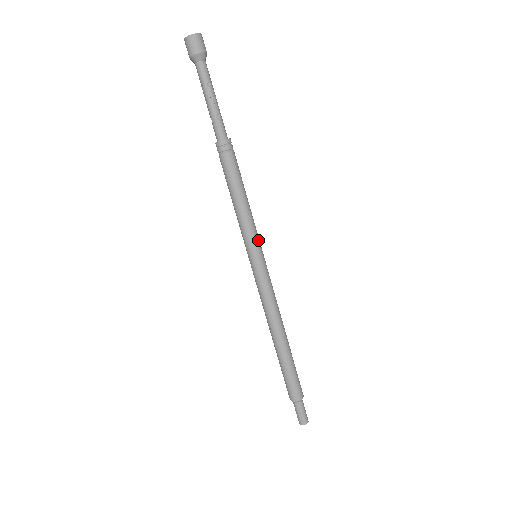
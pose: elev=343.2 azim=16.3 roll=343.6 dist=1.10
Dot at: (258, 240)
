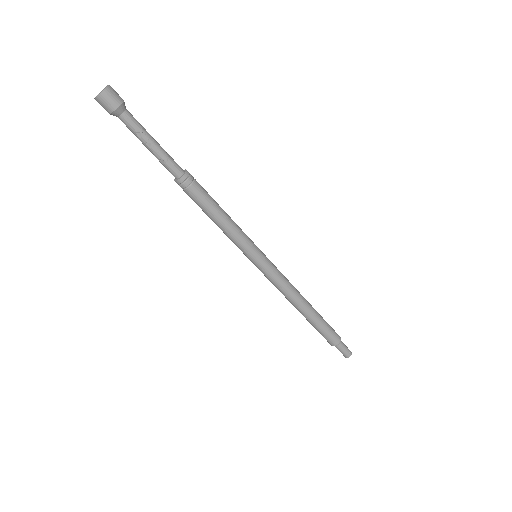
Dot at: (251, 241)
